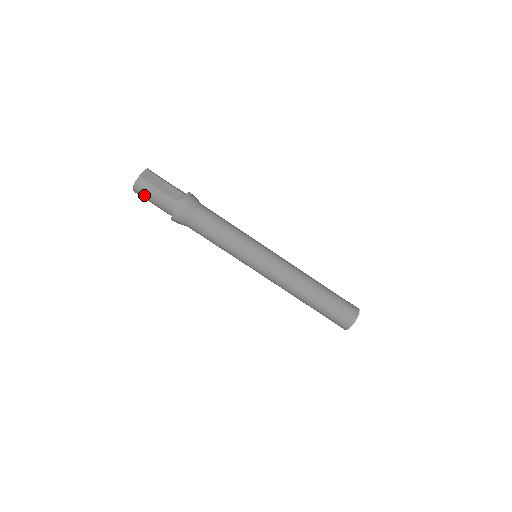
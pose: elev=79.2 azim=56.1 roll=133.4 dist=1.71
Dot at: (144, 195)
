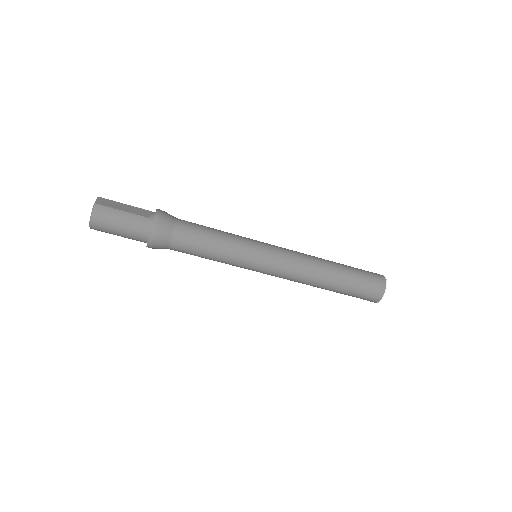
Dot at: (106, 225)
